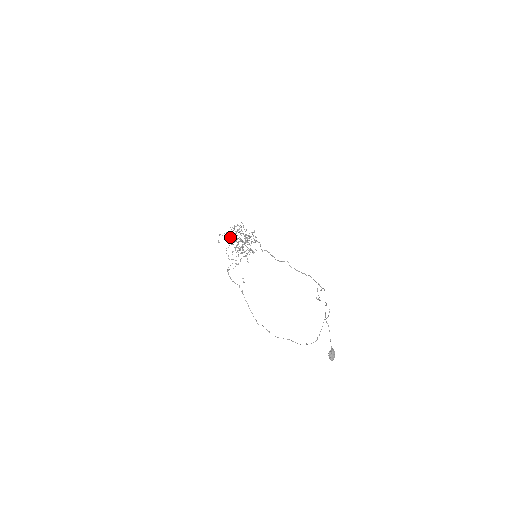
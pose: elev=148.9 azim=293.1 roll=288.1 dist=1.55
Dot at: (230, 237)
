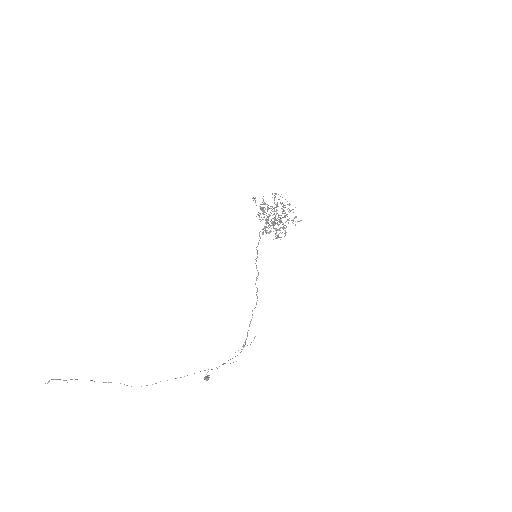
Dot at: (274, 198)
